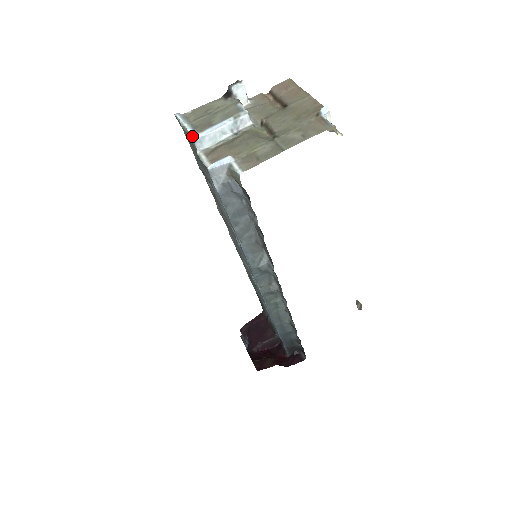
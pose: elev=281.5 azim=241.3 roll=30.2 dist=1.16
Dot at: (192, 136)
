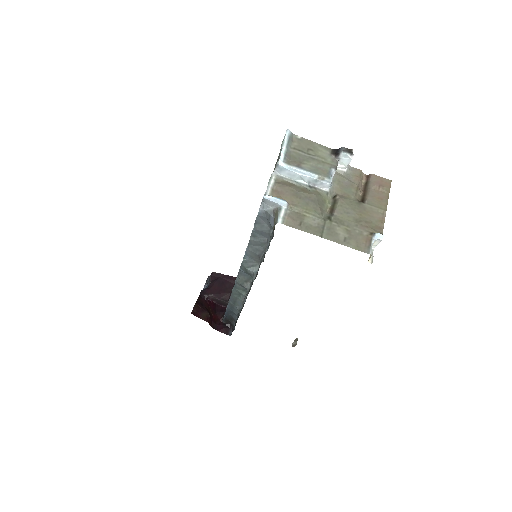
Dot at: (279, 161)
